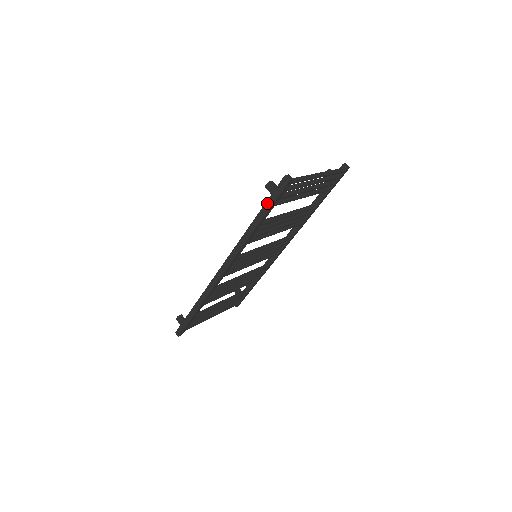
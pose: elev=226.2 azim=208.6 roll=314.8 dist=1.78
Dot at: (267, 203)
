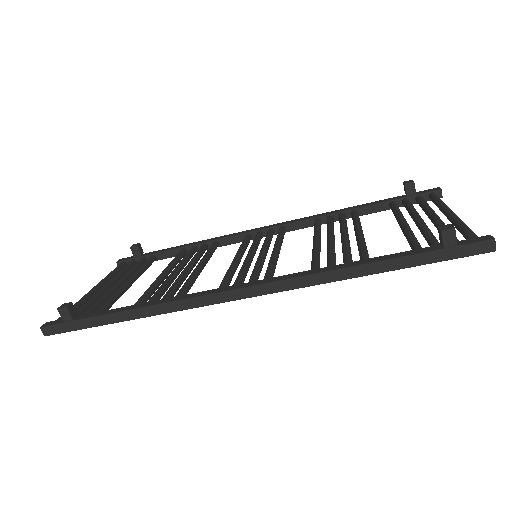
Dot at: (424, 256)
